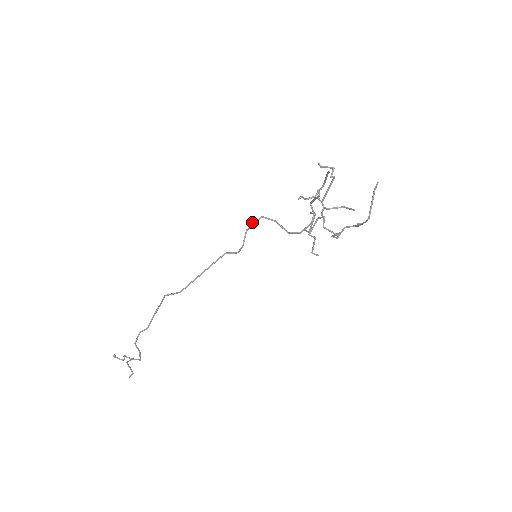
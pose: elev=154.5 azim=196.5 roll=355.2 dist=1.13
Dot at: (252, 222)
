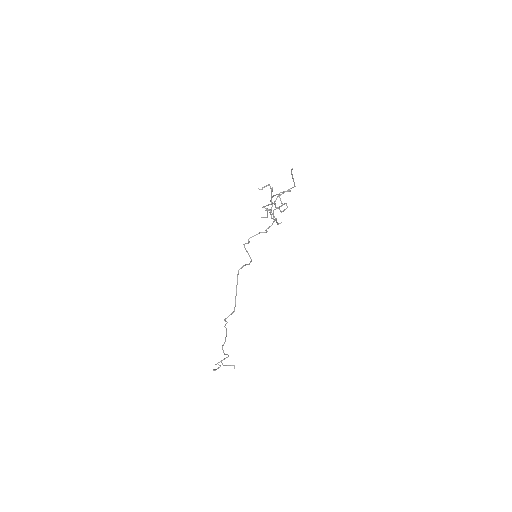
Dot at: (244, 245)
